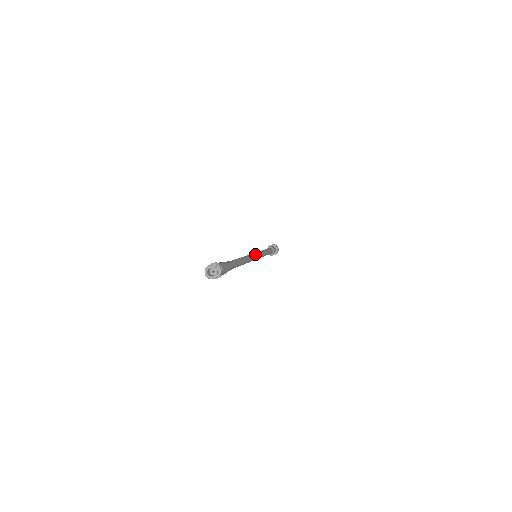
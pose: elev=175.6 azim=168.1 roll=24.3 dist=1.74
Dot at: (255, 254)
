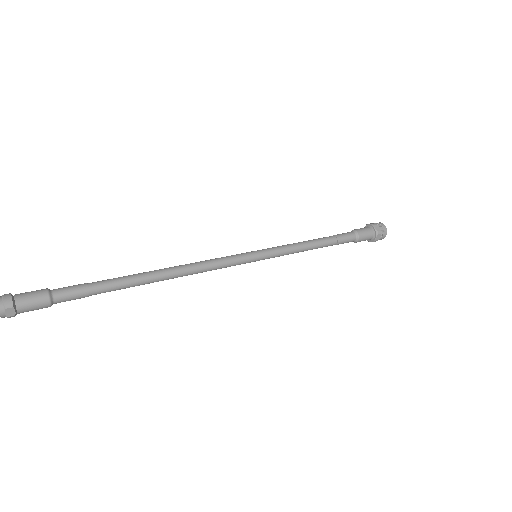
Dot at: (239, 255)
